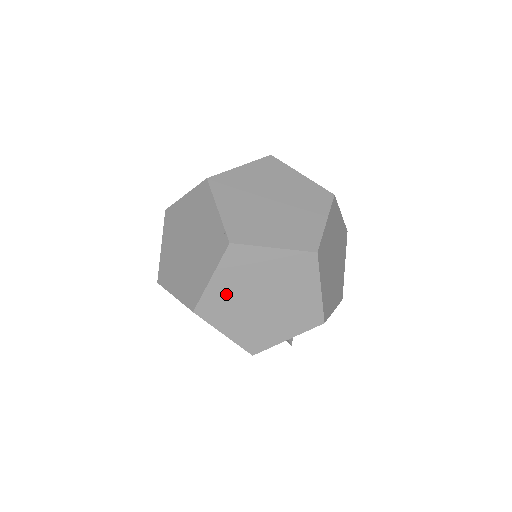
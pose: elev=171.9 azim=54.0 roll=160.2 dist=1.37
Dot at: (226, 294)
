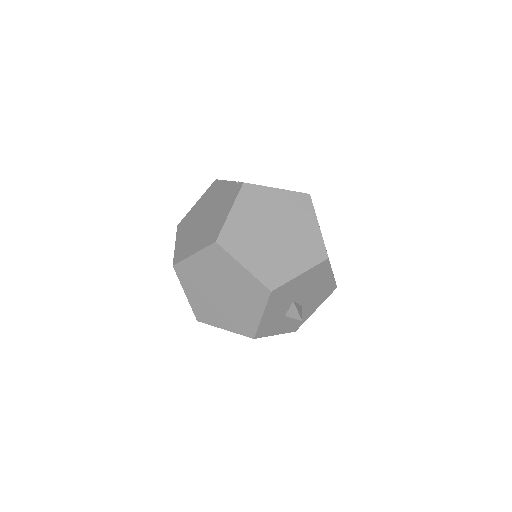
Dot at: (243, 226)
